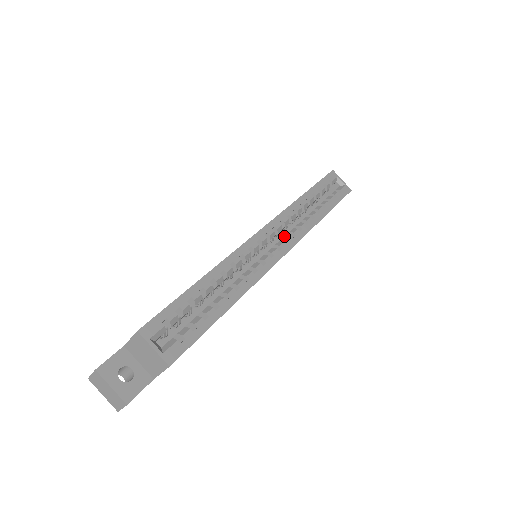
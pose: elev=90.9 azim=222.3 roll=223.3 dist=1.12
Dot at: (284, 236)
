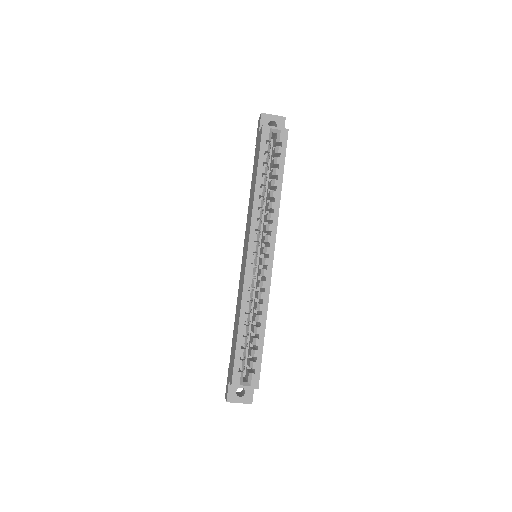
Dot at: (264, 239)
